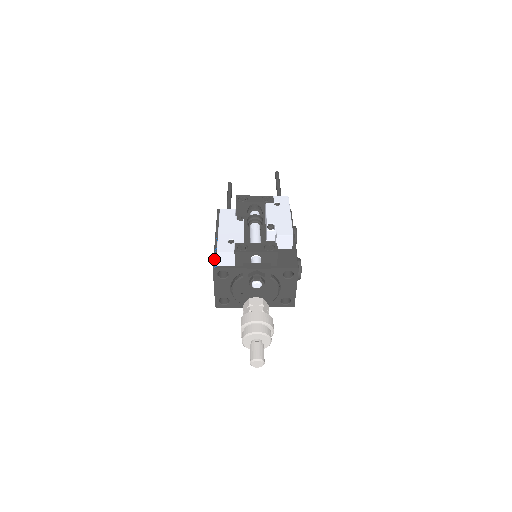
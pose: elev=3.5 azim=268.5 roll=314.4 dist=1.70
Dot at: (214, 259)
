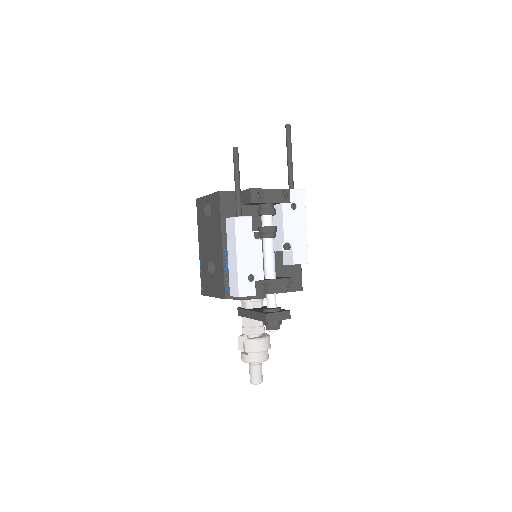
Dot at: (226, 286)
